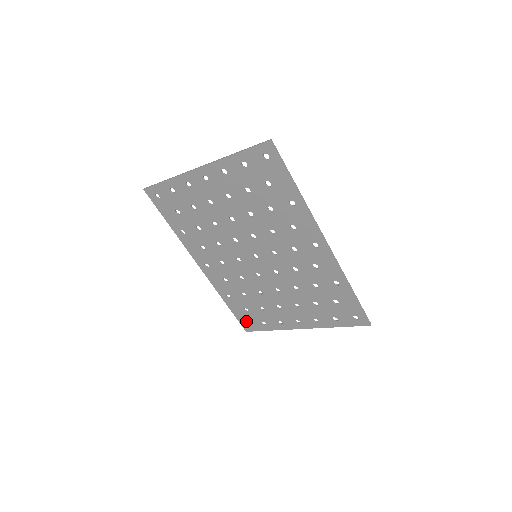
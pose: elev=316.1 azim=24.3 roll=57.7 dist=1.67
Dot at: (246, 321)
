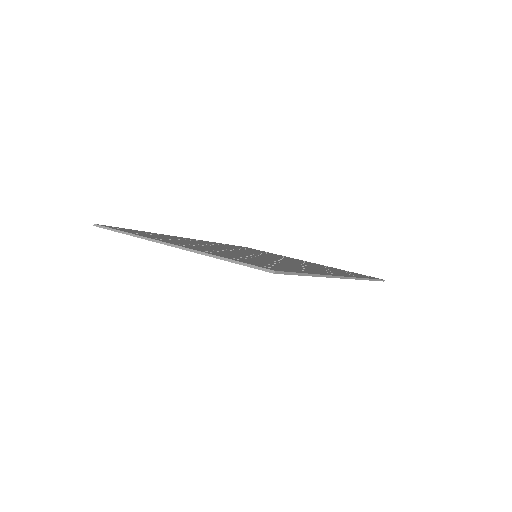
Dot at: occluded
